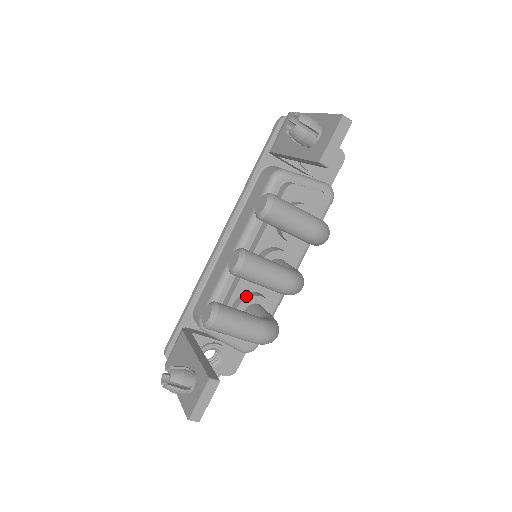
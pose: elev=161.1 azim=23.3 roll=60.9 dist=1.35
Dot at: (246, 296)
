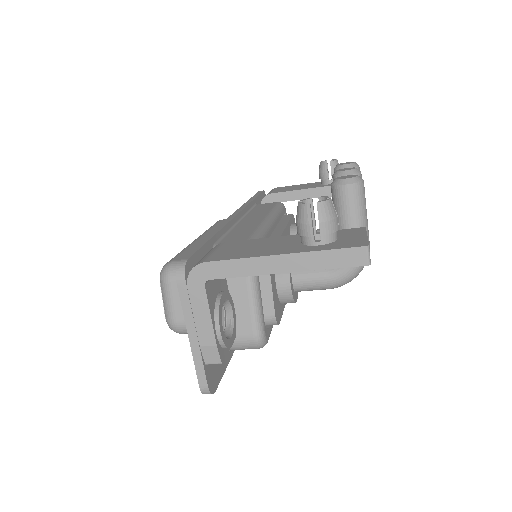
Dot at: occluded
